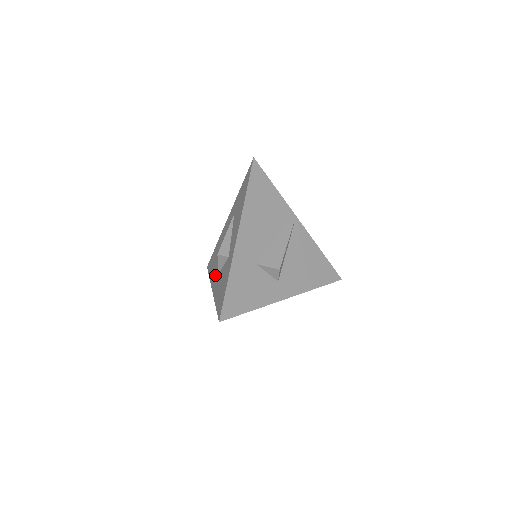
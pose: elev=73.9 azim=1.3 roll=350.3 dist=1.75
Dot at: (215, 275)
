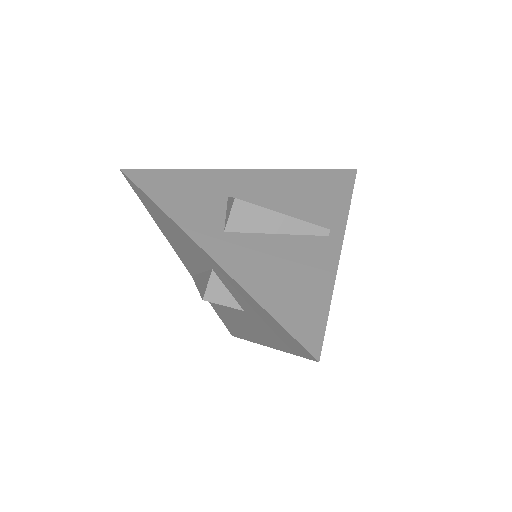
Dot at: occluded
